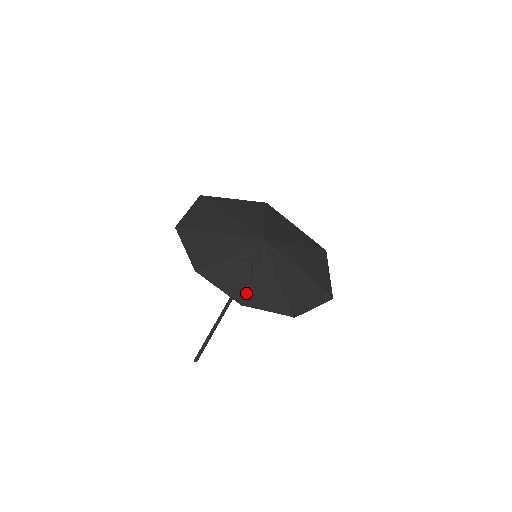
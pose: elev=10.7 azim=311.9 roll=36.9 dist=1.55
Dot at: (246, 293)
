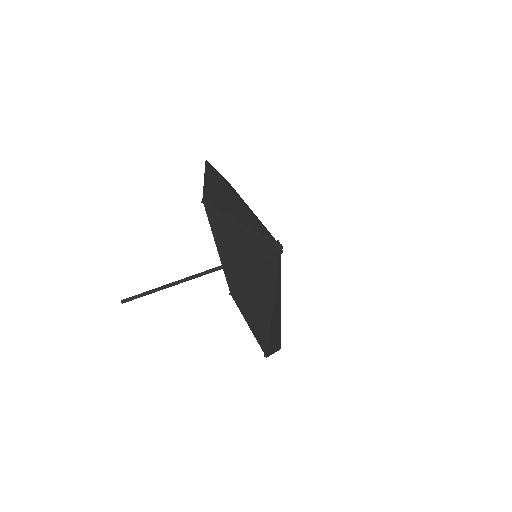
Dot at: occluded
